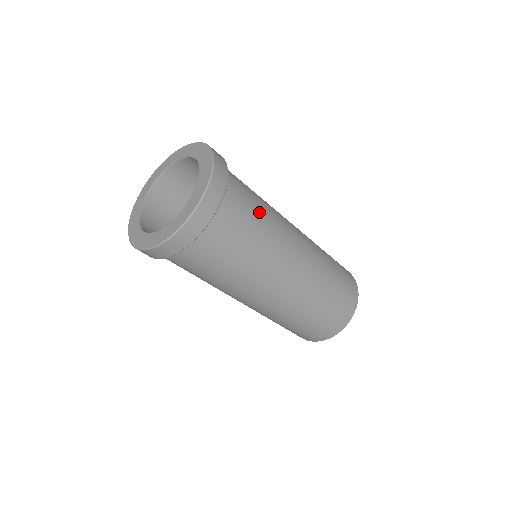
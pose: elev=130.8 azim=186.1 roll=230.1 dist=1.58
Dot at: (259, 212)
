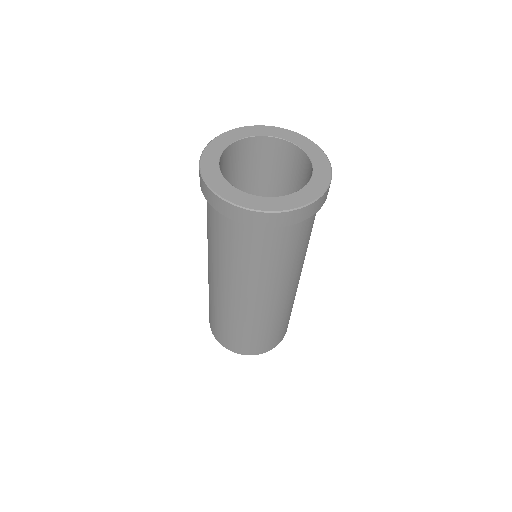
Dot at: occluded
